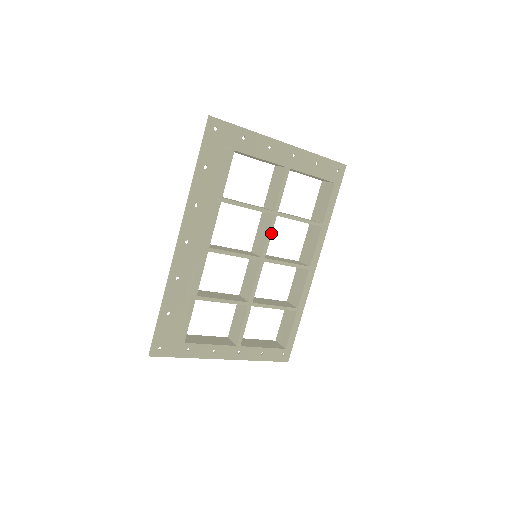
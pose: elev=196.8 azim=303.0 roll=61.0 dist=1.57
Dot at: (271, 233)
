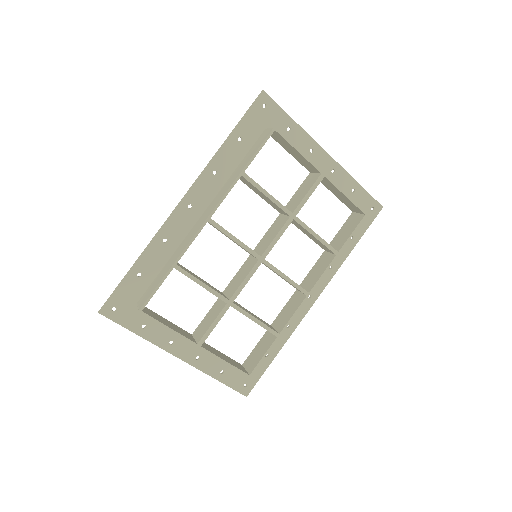
Dot at: (281, 235)
